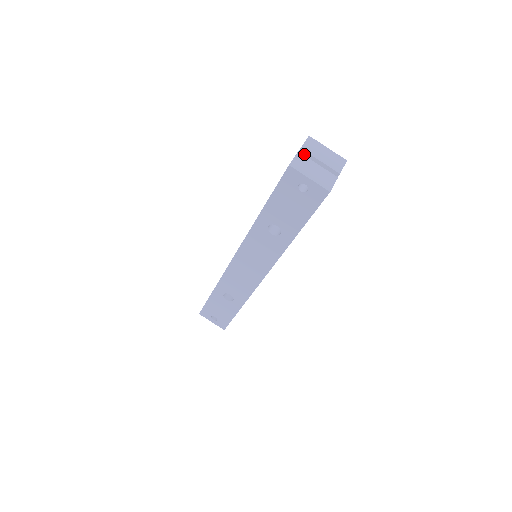
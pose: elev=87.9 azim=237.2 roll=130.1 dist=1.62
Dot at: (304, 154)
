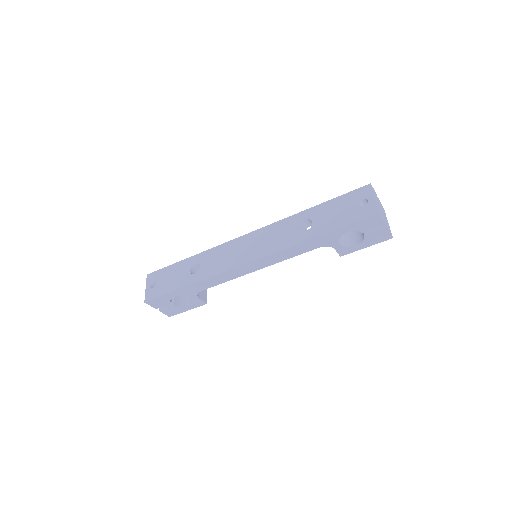
Dot at: occluded
